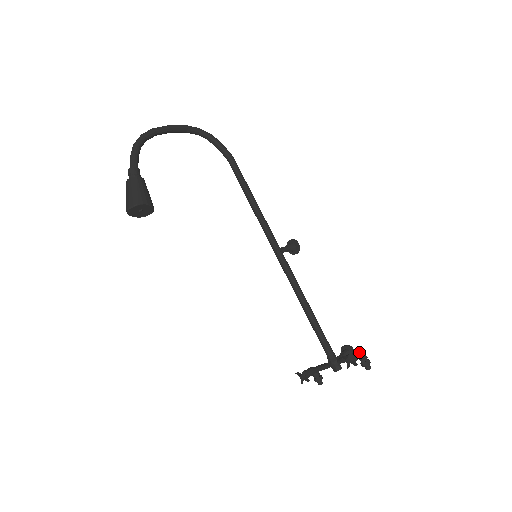
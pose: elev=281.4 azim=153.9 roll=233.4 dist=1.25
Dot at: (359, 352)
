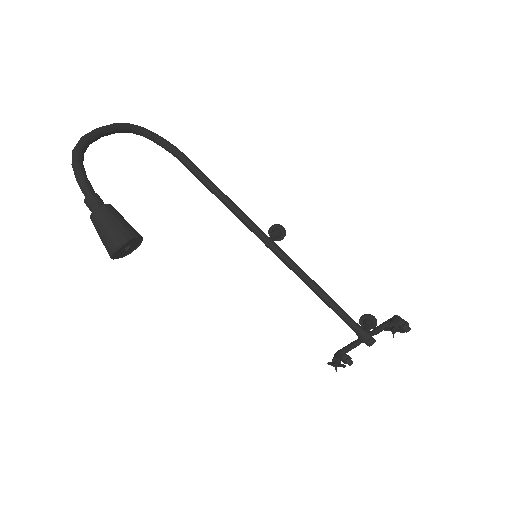
Dot at: (397, 318)
